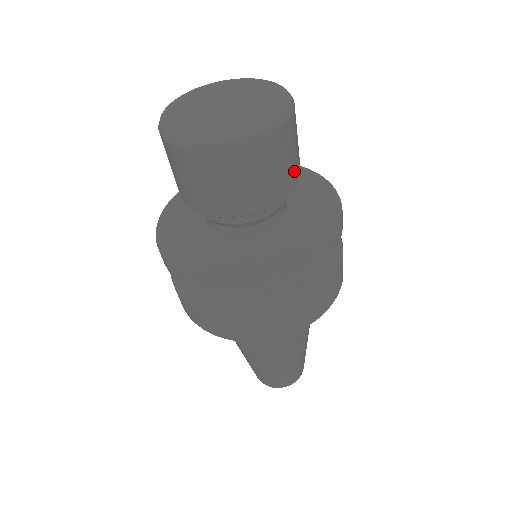
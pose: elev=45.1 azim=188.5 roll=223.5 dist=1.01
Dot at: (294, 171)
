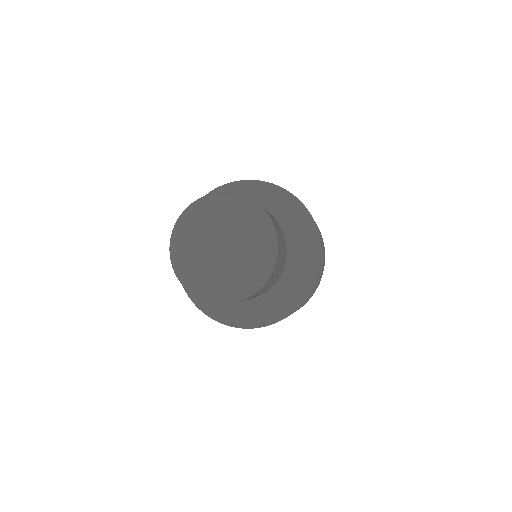
Dot at: occluded
